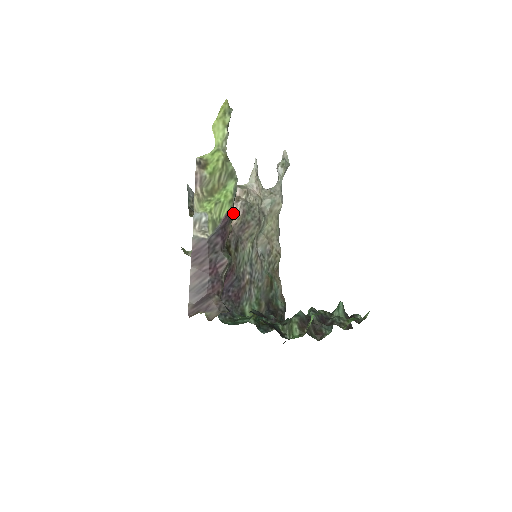
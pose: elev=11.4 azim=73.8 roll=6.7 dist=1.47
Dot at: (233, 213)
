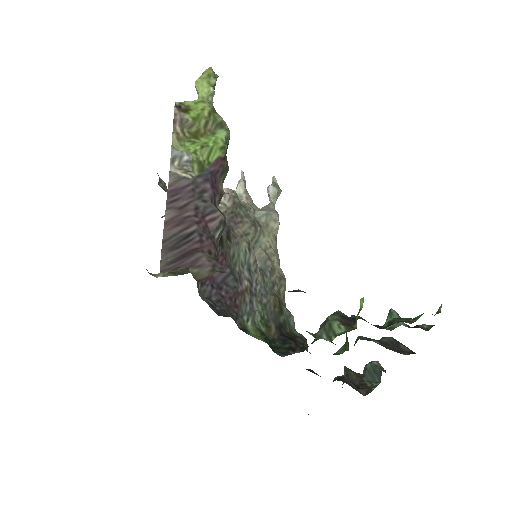
Dot at: (225, 167)
